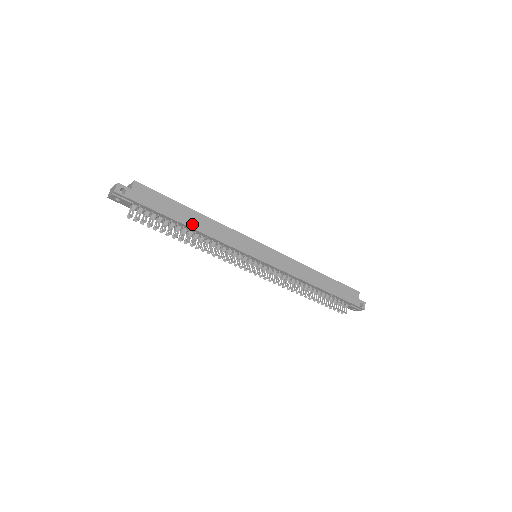
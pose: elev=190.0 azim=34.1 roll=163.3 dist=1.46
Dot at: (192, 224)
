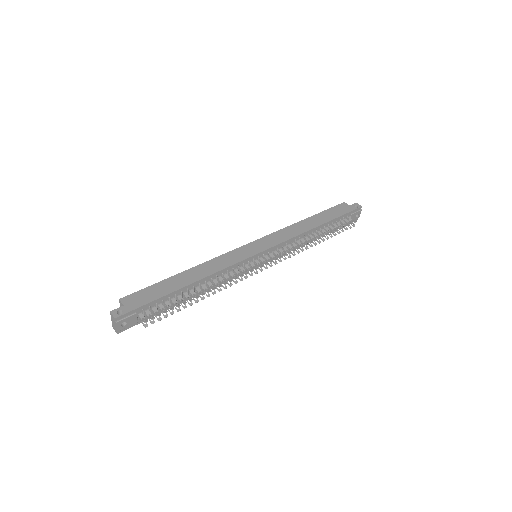
Dot at: (190, 281)
